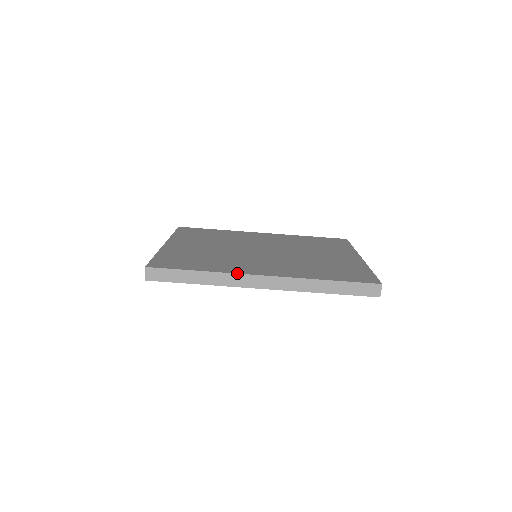
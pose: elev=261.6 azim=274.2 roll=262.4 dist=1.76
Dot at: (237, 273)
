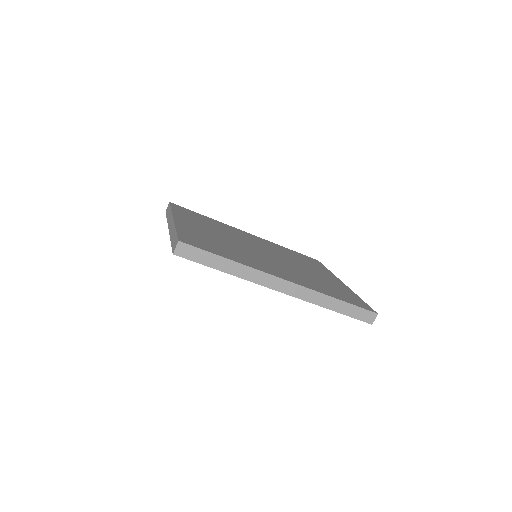
Dot at: (264, 271)
